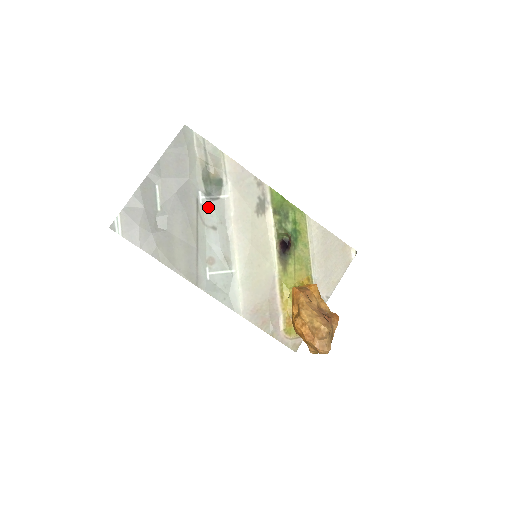
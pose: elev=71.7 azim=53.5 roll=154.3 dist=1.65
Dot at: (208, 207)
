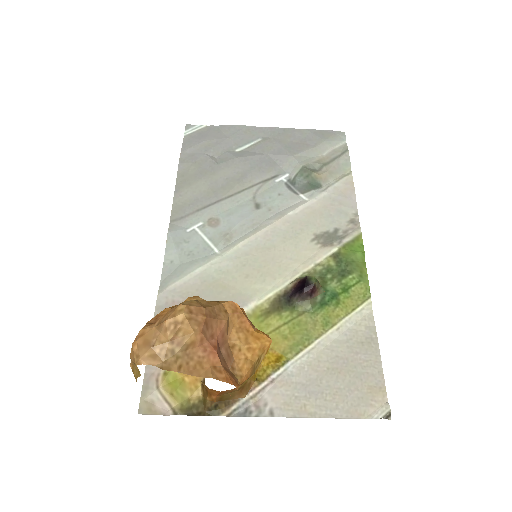
Dot at: (277, 189)
